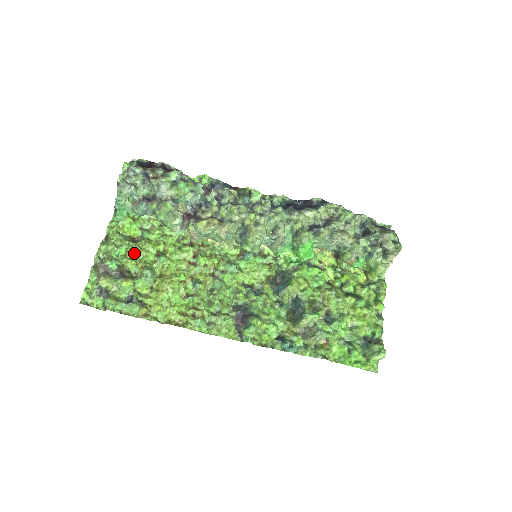
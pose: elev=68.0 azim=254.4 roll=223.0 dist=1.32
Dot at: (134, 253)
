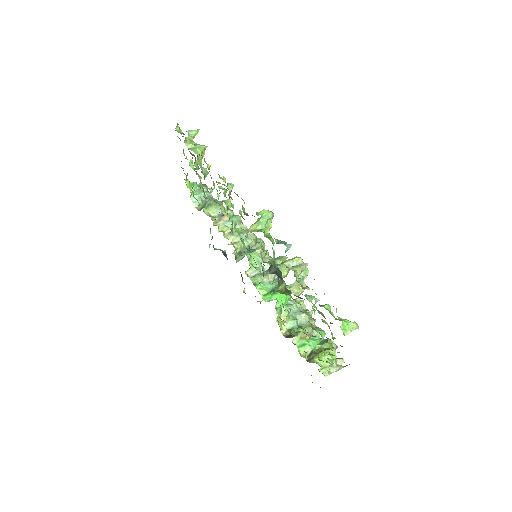
Dot at: (197, 174)
